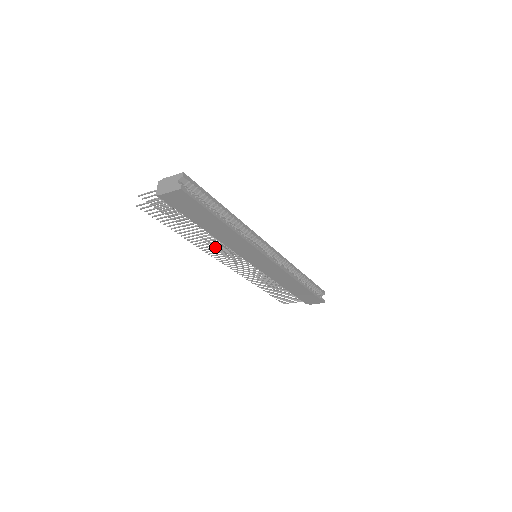
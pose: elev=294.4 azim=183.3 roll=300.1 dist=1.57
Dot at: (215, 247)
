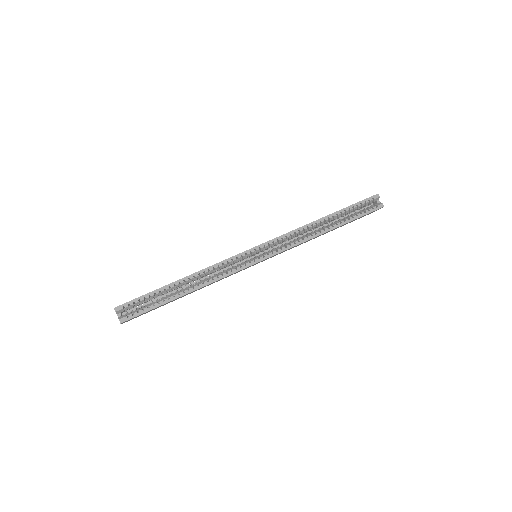
Dot at: occluded
